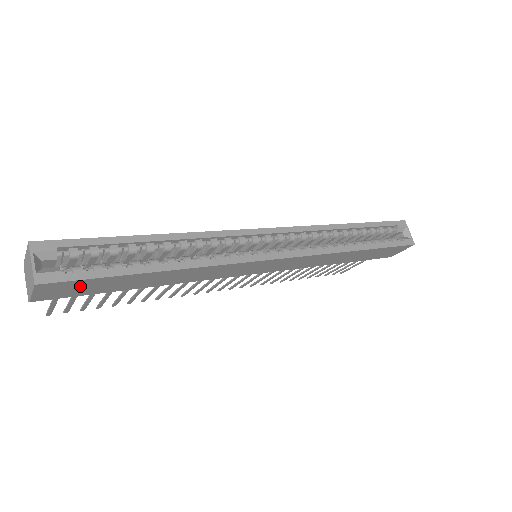
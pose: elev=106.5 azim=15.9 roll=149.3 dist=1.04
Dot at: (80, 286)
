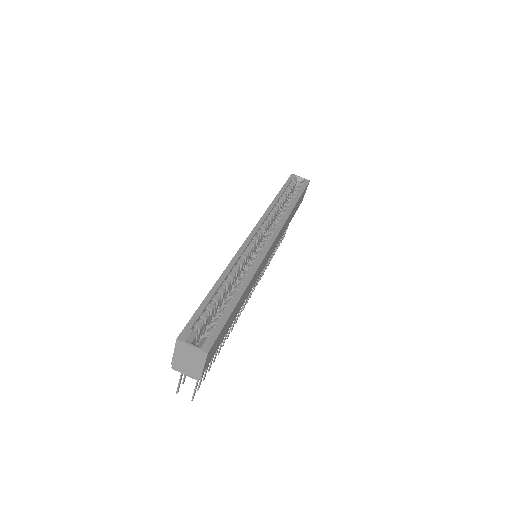
Dot at: (218, 340)
